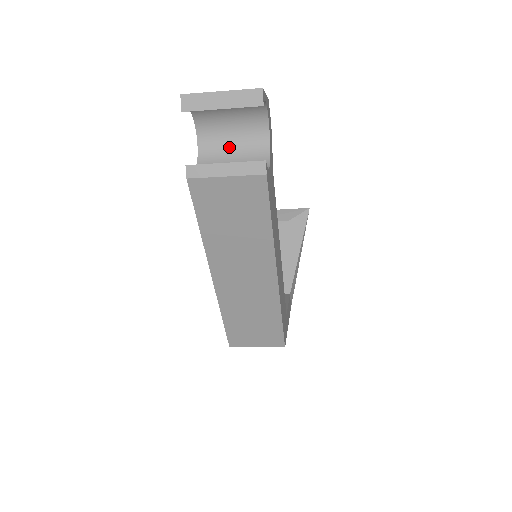
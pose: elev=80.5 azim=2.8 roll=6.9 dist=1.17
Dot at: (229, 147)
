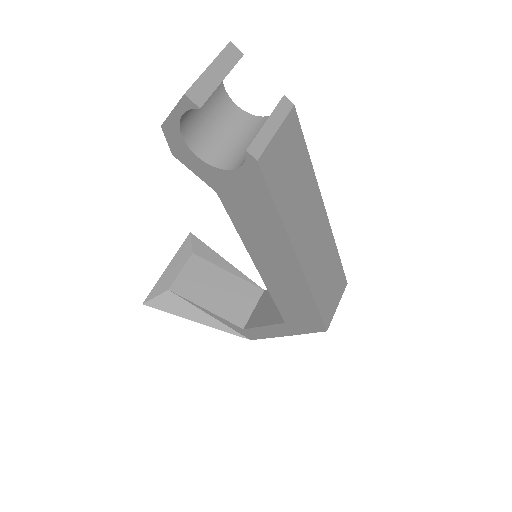
Dot at: (220, 137)
